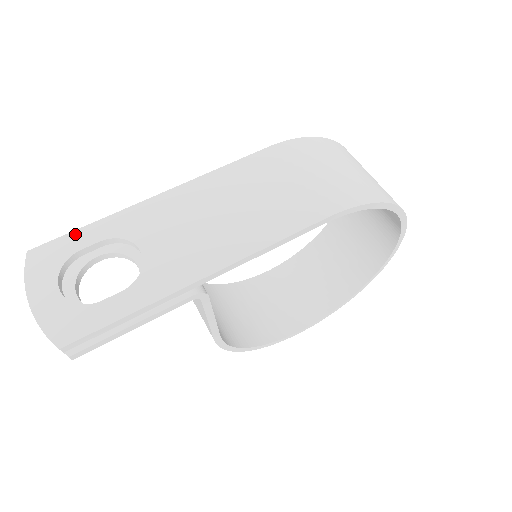
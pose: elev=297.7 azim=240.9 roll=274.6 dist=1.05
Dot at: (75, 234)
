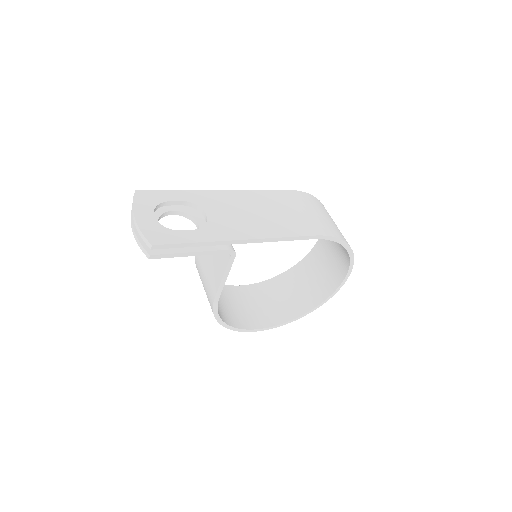
Dot at: (167, 192)
